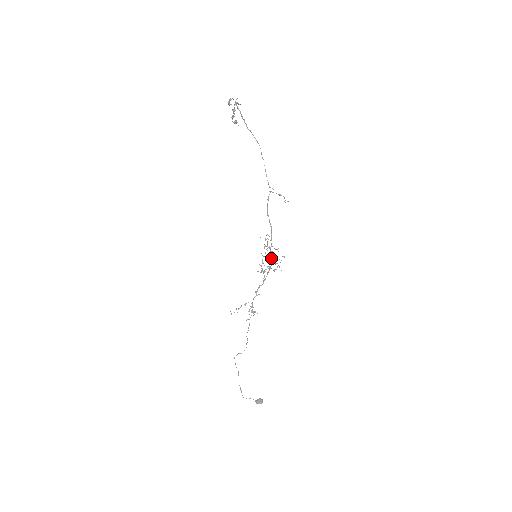
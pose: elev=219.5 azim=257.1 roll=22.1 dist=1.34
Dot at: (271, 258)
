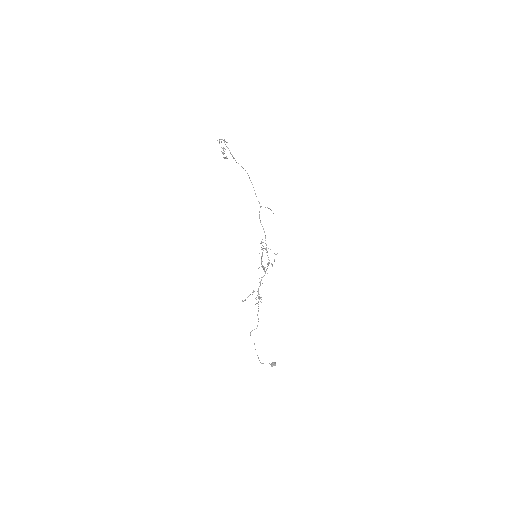
Dot at: occluded
